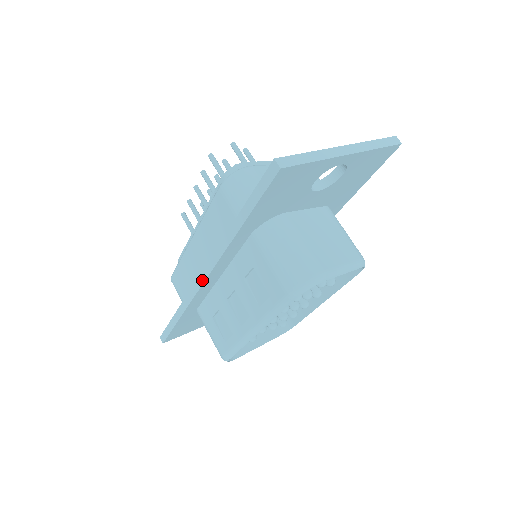
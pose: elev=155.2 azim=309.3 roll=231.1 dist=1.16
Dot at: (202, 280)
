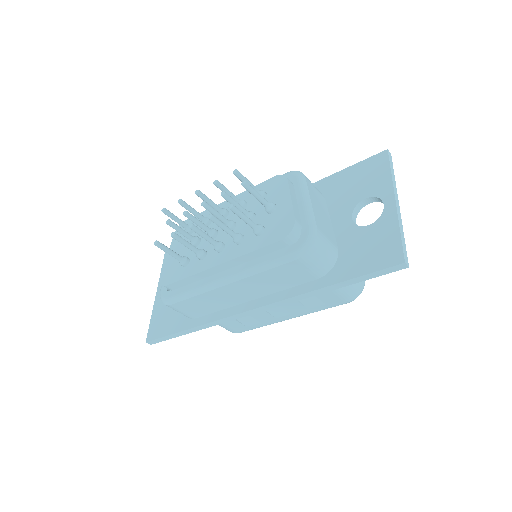
Dot at: (253, 313)
